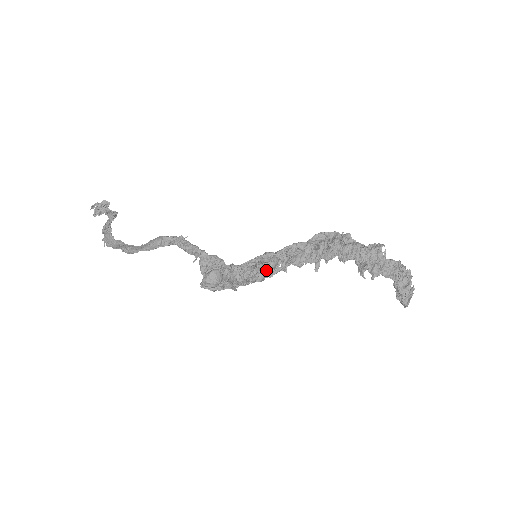
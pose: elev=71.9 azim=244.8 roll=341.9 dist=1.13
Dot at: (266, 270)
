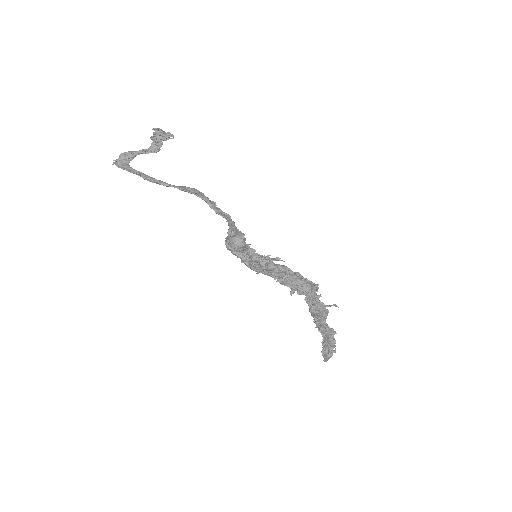
Dot at: (266, 267)
